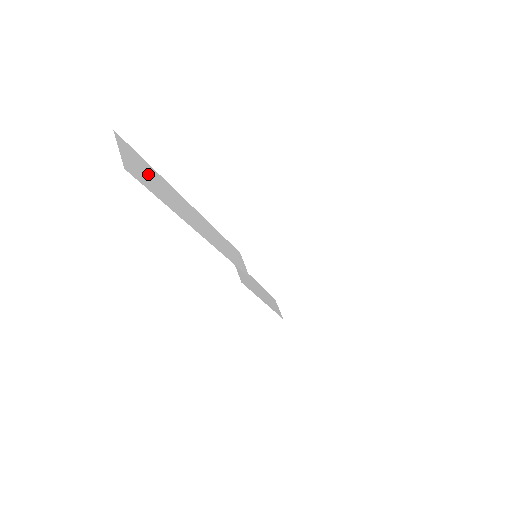
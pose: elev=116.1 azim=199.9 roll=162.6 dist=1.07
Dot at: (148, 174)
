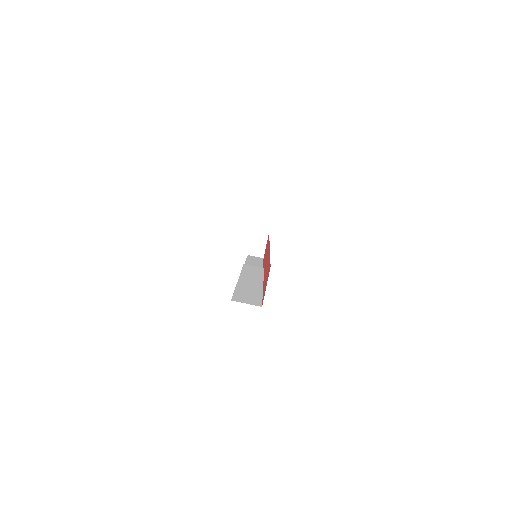
Dot at: (246, 295)
